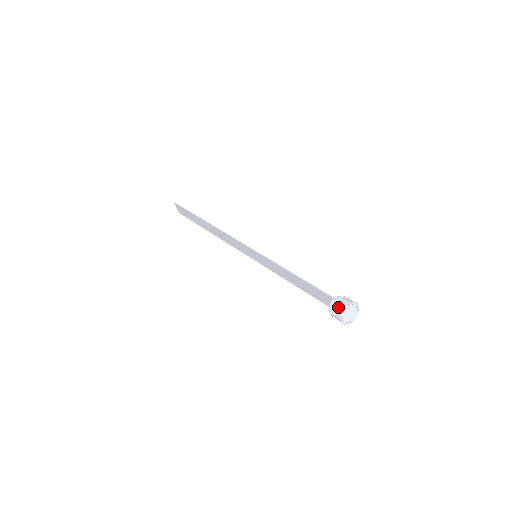
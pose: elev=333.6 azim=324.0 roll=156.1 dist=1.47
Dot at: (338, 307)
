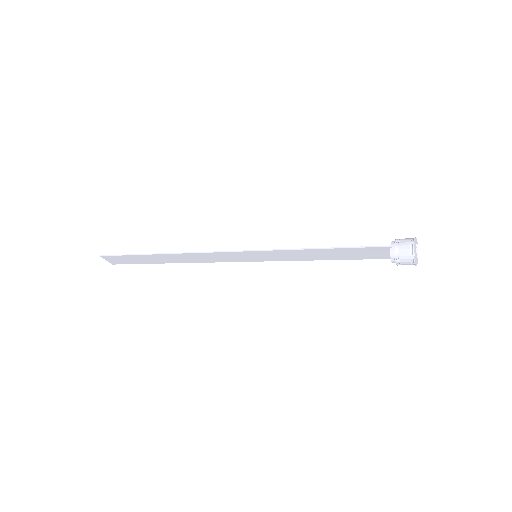
Dot at: (404, 252)
